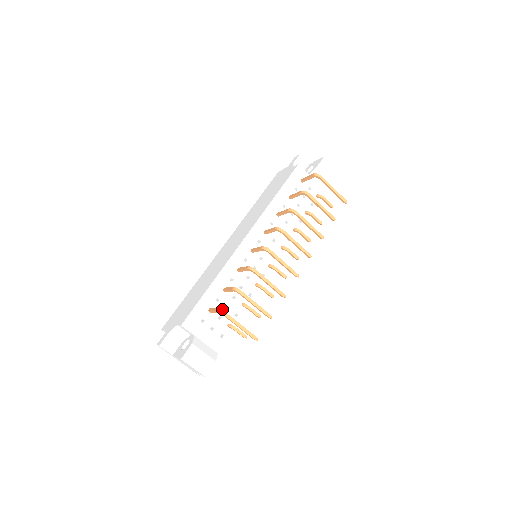
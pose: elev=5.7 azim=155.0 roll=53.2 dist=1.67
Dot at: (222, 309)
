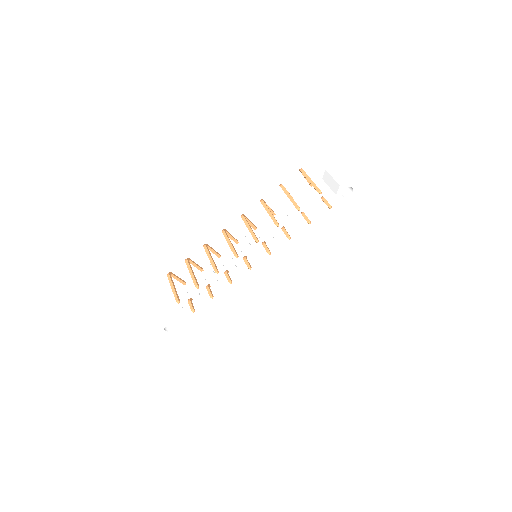
Dot at: (193, 285)
